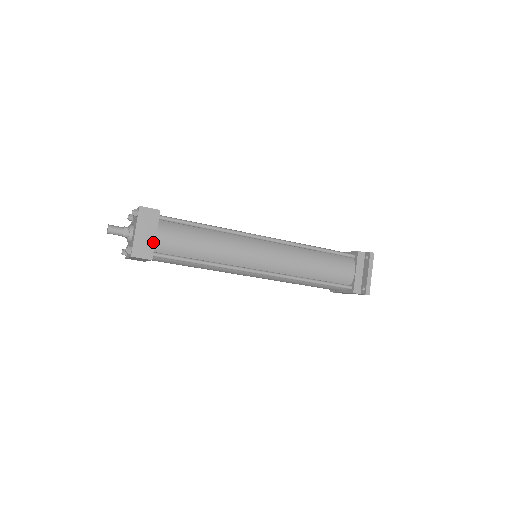
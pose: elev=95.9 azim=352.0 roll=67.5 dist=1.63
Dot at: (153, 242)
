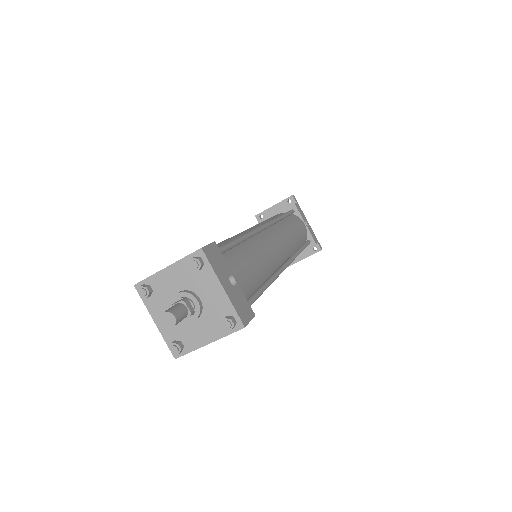
Dot at: occluded
